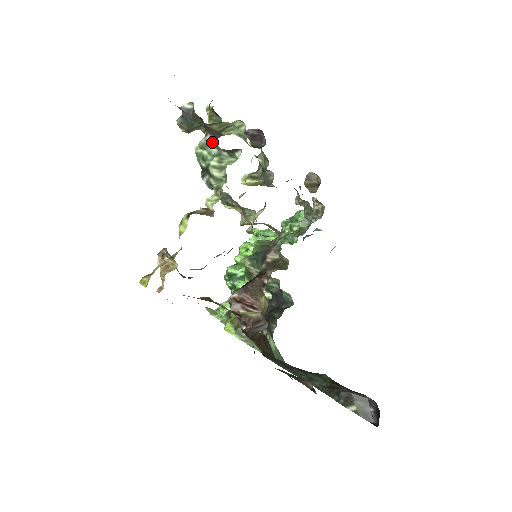
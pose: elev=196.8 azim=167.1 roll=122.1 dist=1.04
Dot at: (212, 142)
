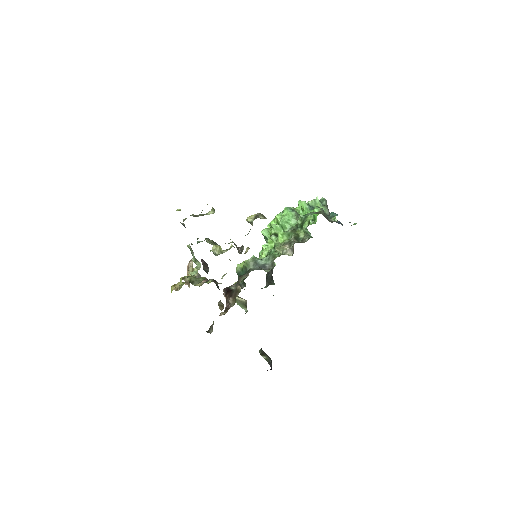
Dot at: (192, 250)
